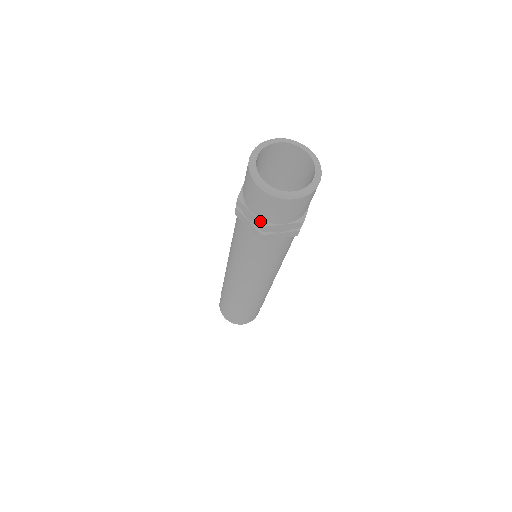
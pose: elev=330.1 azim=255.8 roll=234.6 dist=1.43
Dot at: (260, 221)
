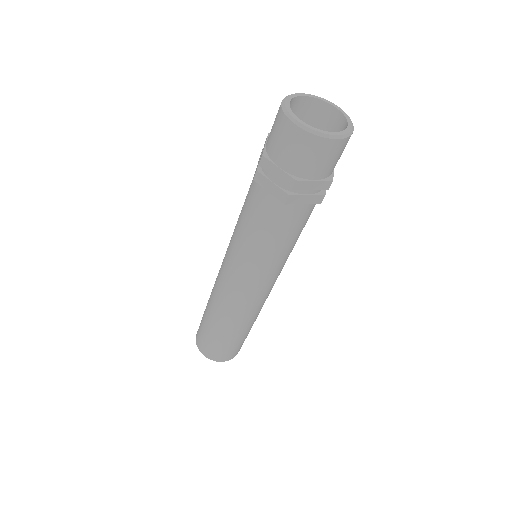
Dot at: (290, 175)
